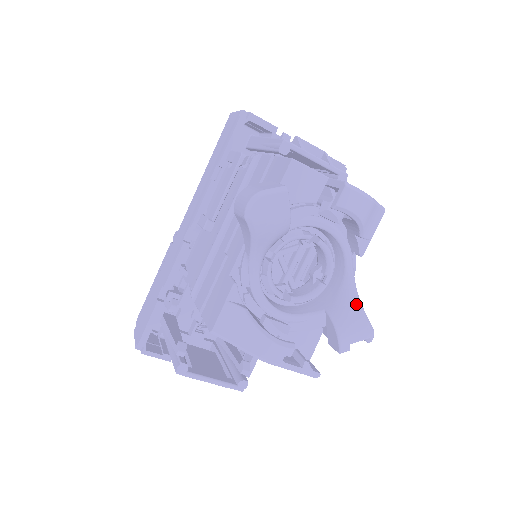
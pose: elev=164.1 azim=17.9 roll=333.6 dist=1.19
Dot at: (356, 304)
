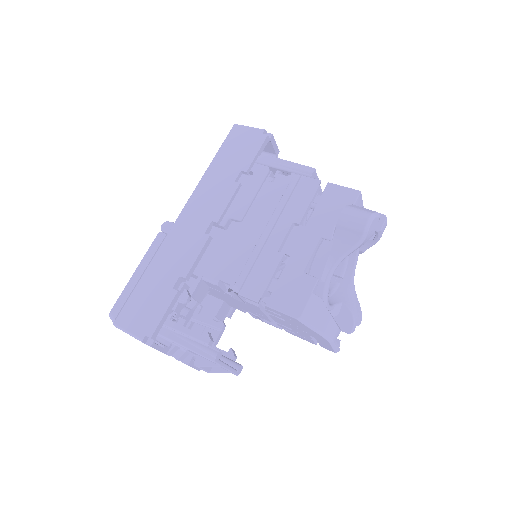
Dot at: (357, 299)
